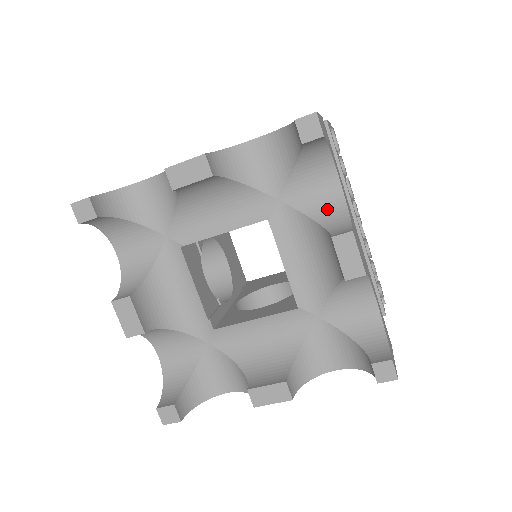
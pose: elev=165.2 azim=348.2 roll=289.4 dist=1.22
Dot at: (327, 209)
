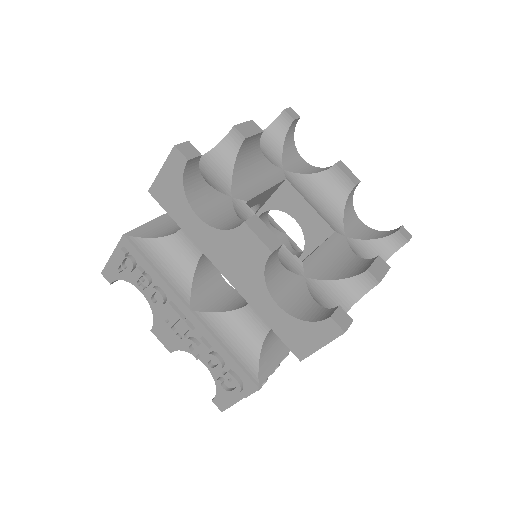
Dot at: (310, 170)
